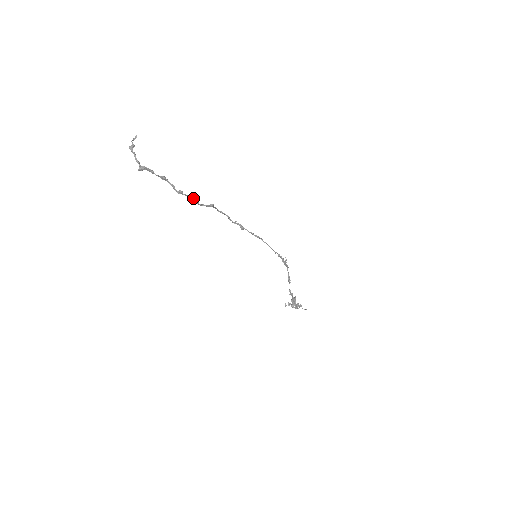
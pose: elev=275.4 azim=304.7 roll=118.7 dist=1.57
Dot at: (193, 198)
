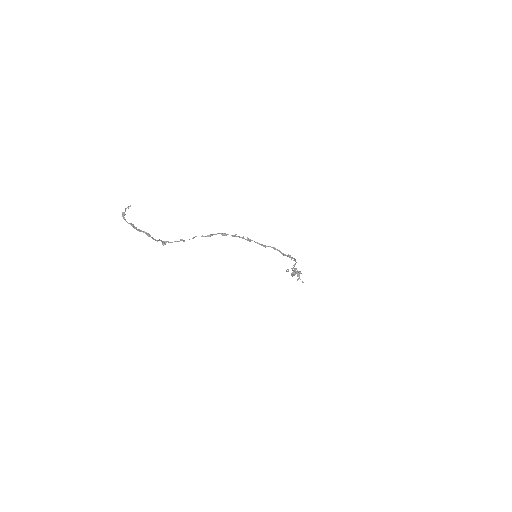
Dot at: (182, 240)
